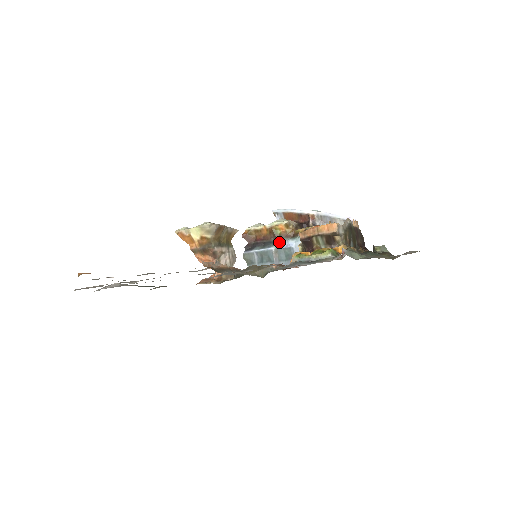
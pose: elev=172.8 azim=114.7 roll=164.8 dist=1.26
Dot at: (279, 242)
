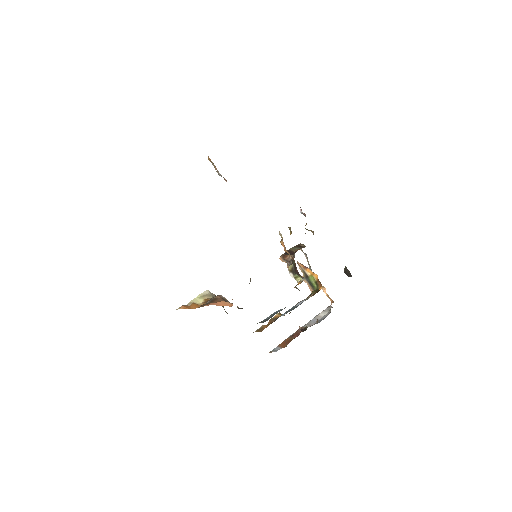
Dot at: occluded
